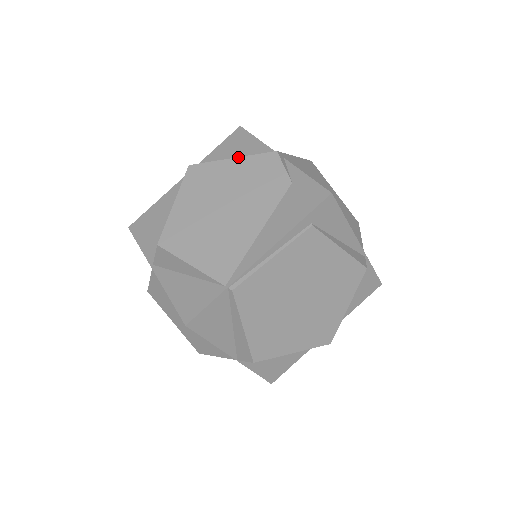
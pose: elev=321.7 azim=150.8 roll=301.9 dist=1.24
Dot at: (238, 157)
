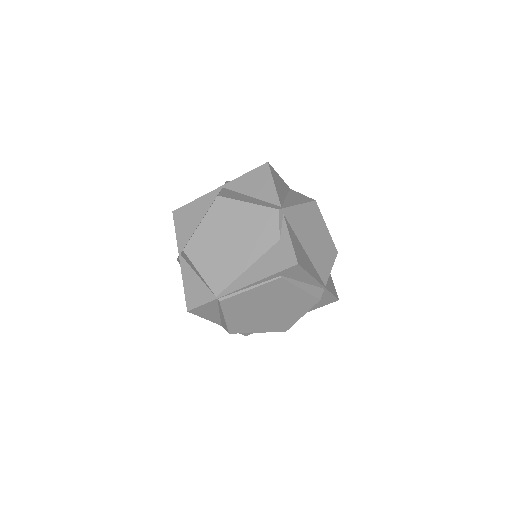
Dot at: (252, 203)
